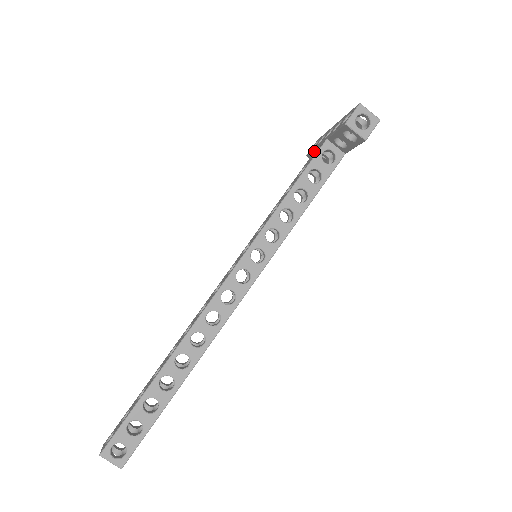
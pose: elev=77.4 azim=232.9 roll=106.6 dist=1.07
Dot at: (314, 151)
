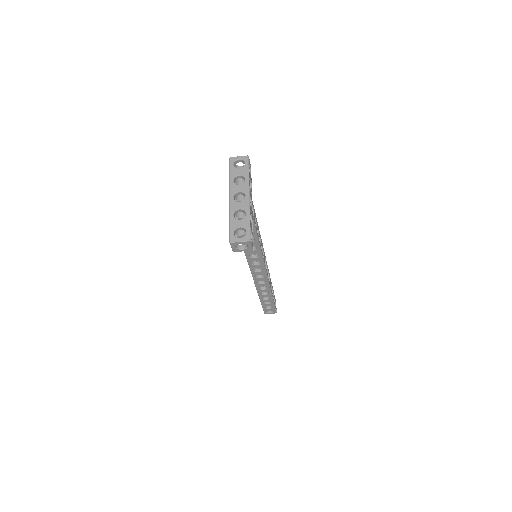
Dot at: occluded
